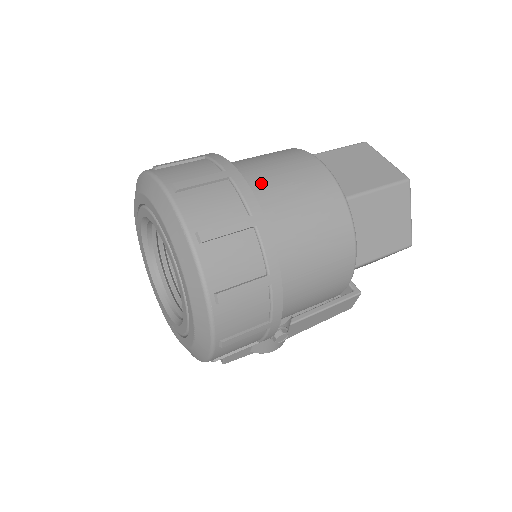
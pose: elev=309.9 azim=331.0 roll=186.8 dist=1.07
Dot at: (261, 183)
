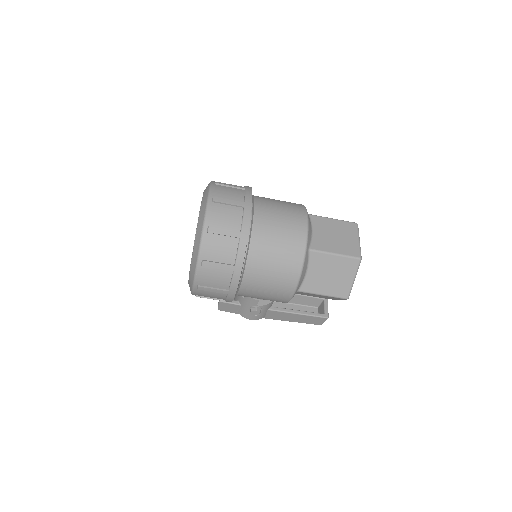
Dot at: (262, 218)
